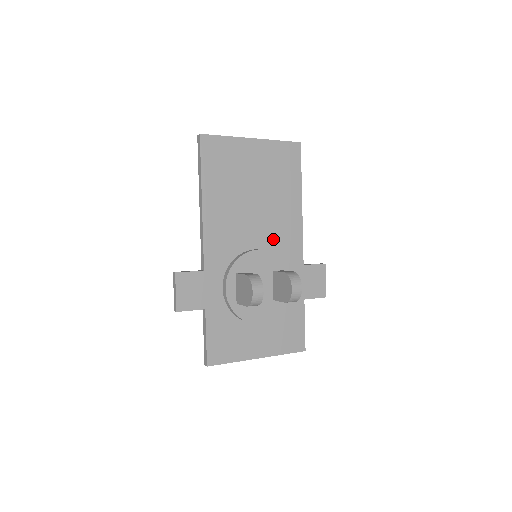
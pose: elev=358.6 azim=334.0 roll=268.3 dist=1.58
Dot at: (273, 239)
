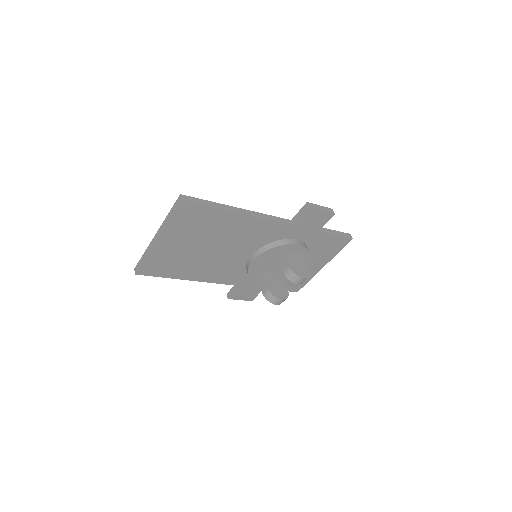
Dot at: (253, 243)
